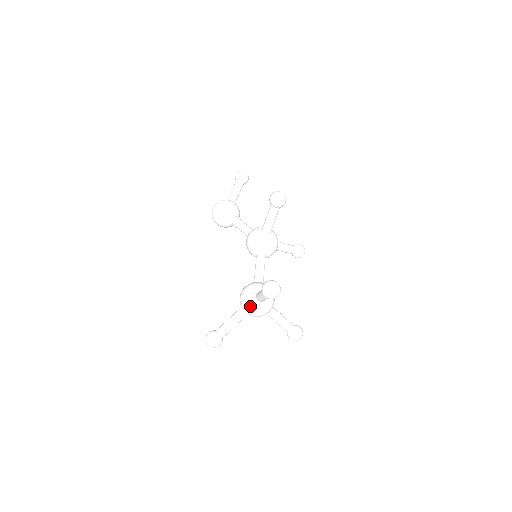
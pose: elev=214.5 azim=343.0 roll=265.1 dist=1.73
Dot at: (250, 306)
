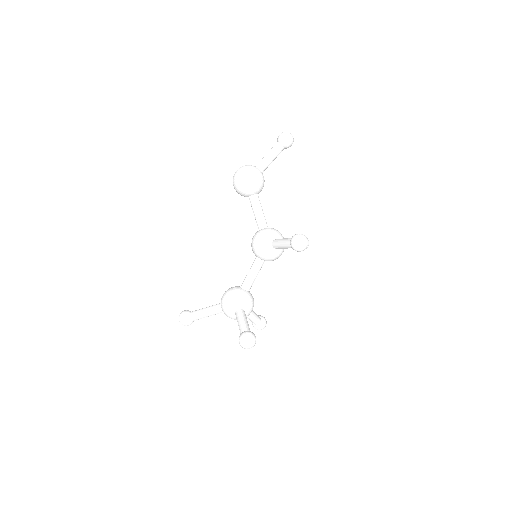
Dot at: (228, 314)
